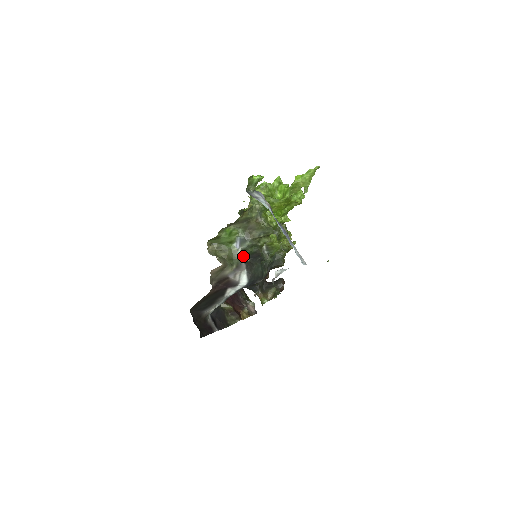
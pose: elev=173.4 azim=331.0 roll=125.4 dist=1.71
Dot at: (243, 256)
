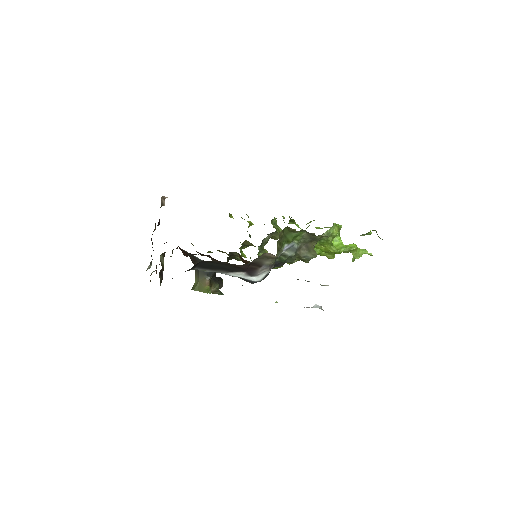
Dot at: (277, 258)
